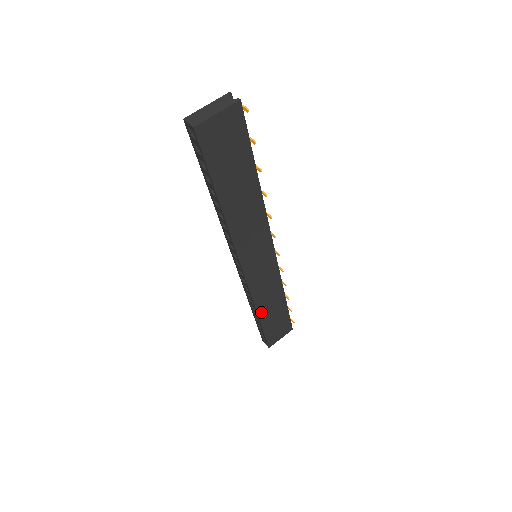
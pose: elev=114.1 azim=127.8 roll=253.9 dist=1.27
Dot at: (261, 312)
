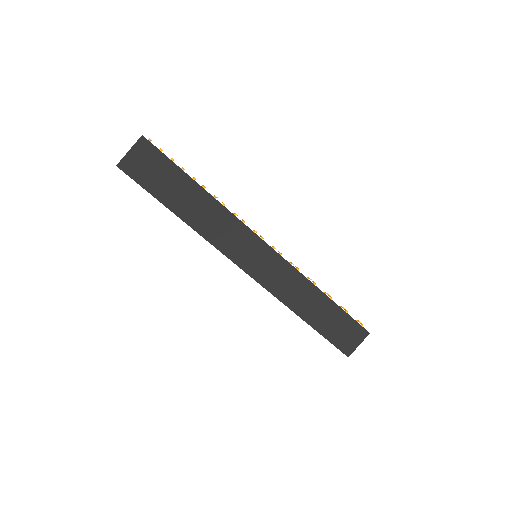
Dot at: (302, 313)
